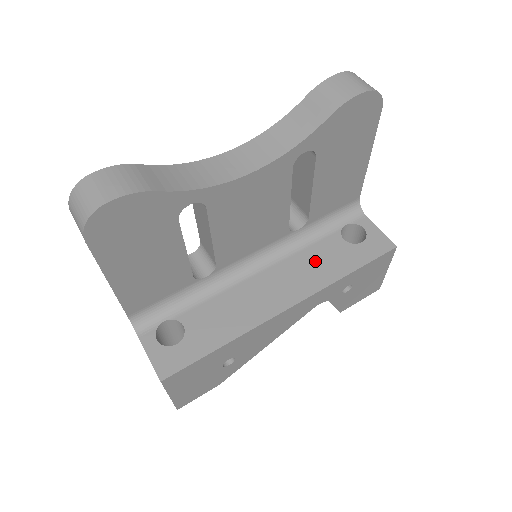
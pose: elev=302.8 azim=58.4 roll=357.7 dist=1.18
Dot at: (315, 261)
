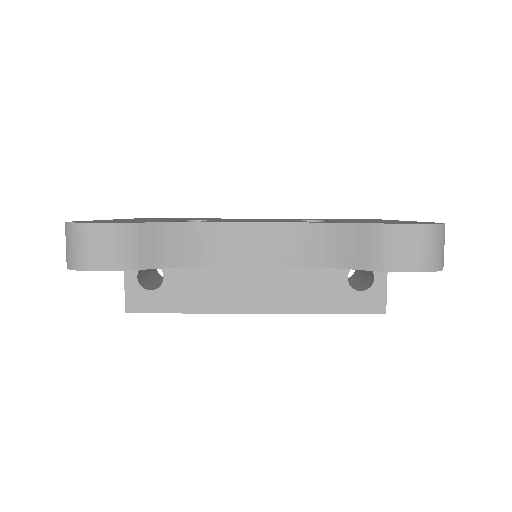
Dot at: (307, 284)
